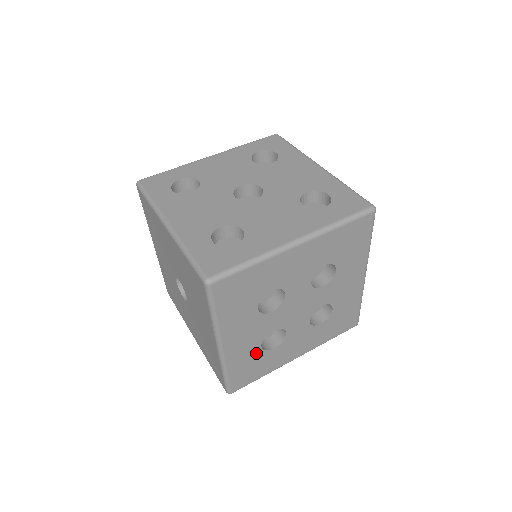
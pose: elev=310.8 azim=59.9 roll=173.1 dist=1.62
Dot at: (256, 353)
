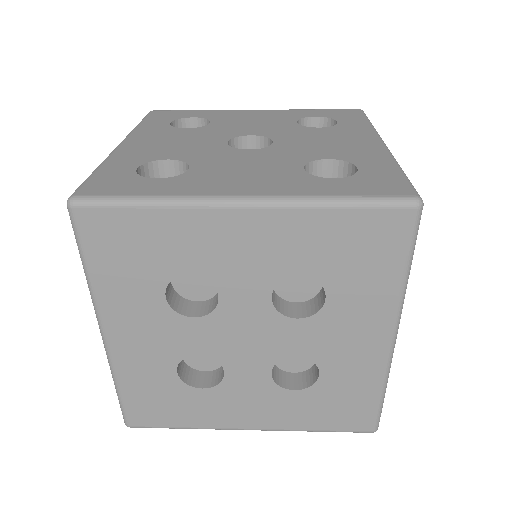
Dot at: (169, 379)
